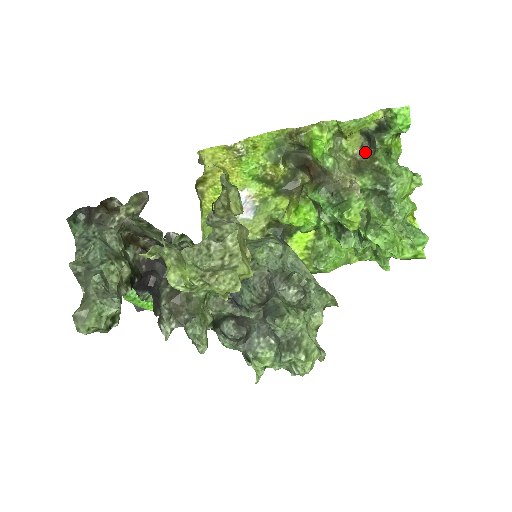
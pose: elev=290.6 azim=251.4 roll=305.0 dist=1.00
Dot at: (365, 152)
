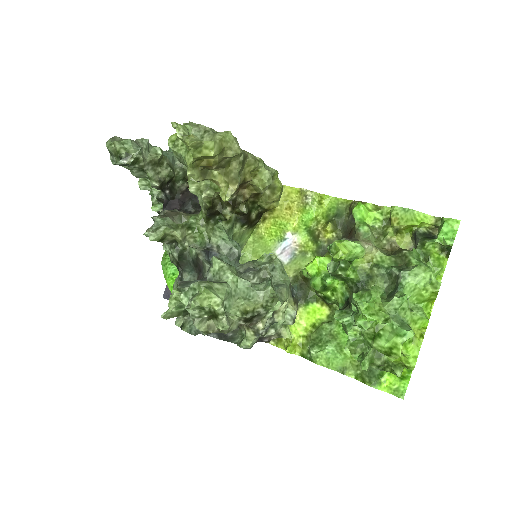
Dot at: occluded
